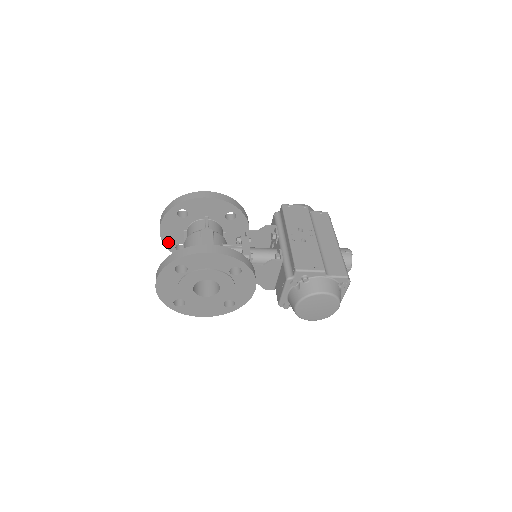
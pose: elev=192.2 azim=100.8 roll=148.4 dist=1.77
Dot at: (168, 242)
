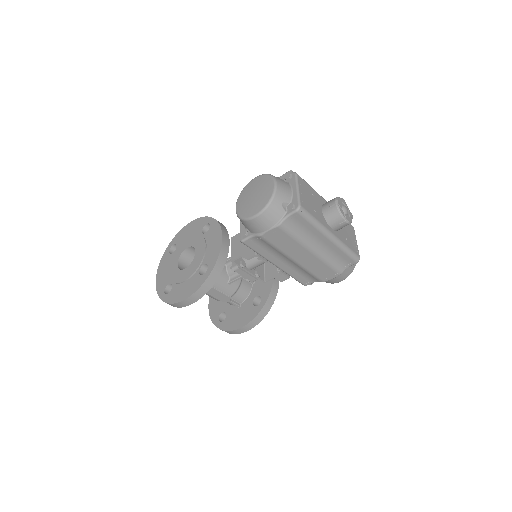
Dot at: (214, 315)
